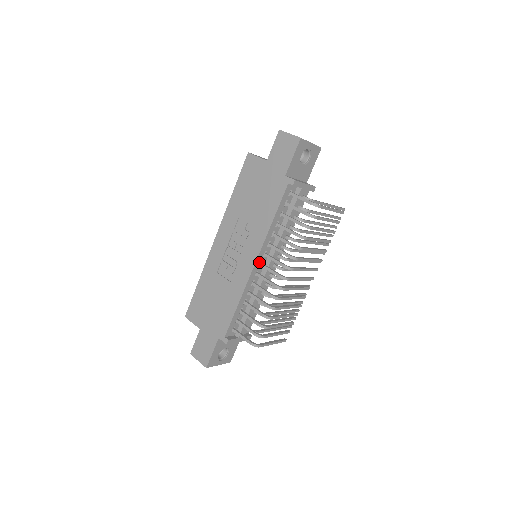
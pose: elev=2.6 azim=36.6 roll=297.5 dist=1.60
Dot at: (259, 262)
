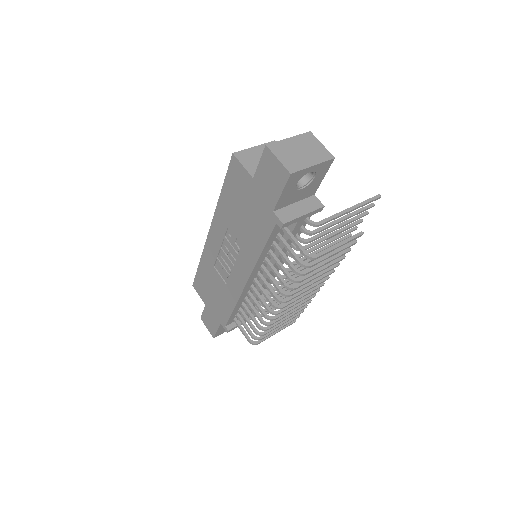
Dot at: (252, 280)
